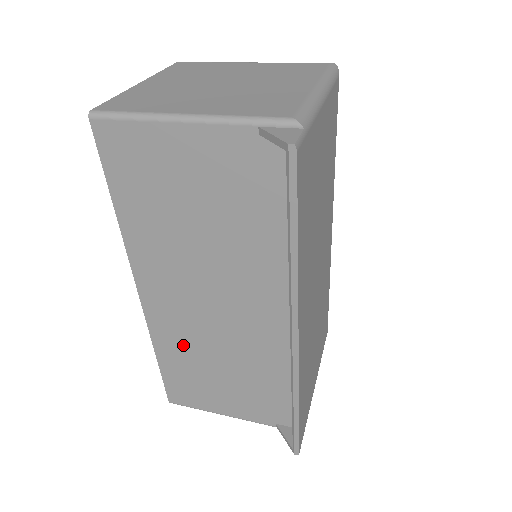
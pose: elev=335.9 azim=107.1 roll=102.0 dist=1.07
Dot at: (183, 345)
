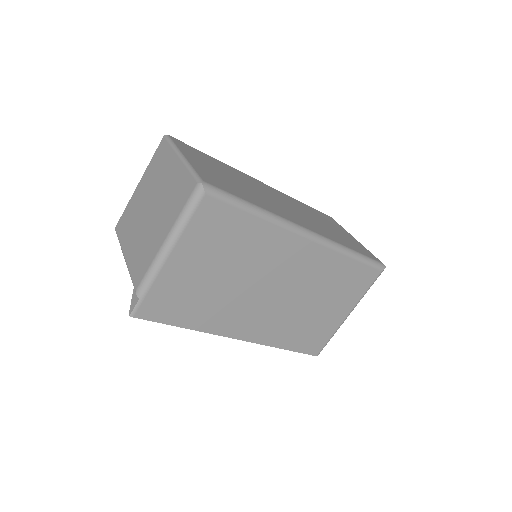
Dot at: occluded
